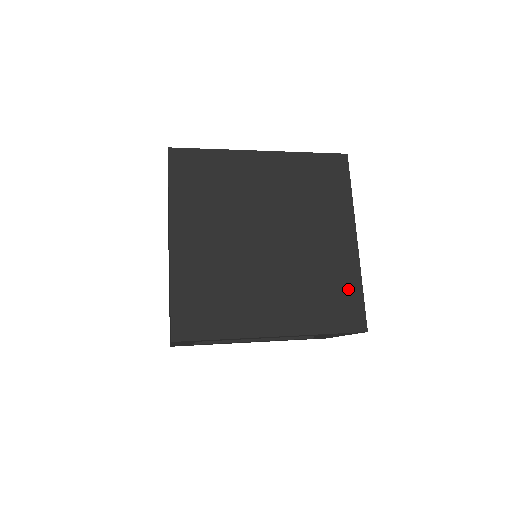
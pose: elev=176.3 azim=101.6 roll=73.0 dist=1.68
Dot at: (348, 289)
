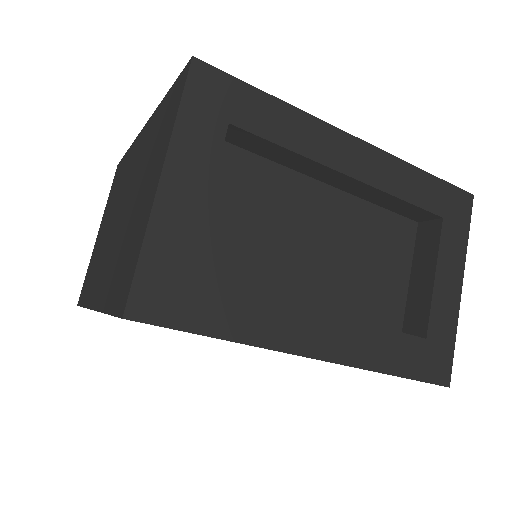
Dot at: occluded
